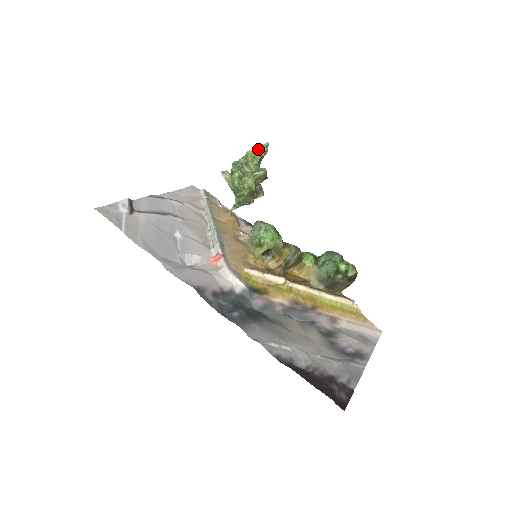
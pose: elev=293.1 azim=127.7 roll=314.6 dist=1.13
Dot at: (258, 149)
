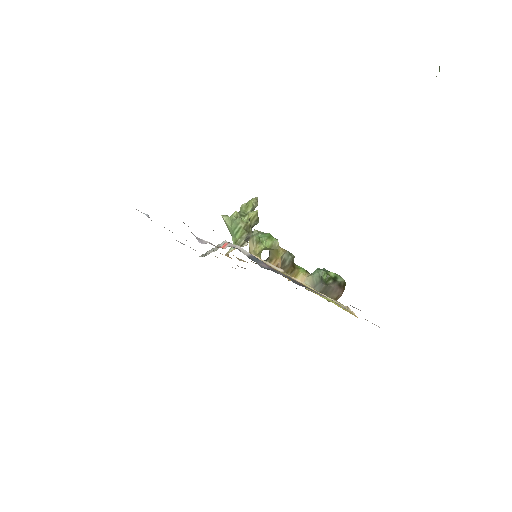
Dot at: (250, 200)
